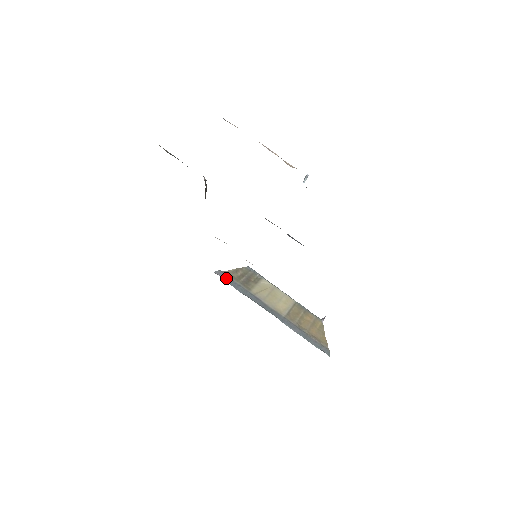
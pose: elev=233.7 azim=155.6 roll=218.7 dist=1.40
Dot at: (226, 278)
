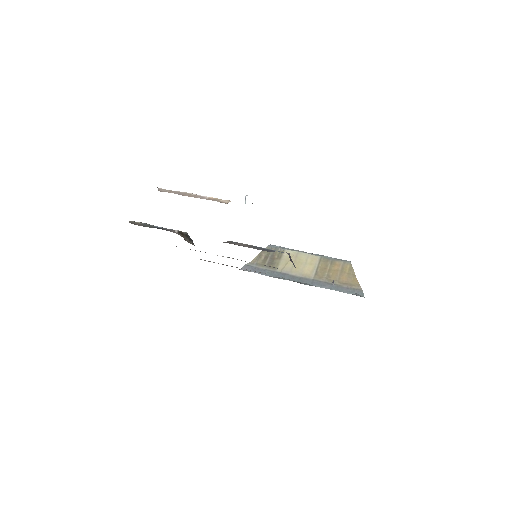
Dot at: (252, 269)
